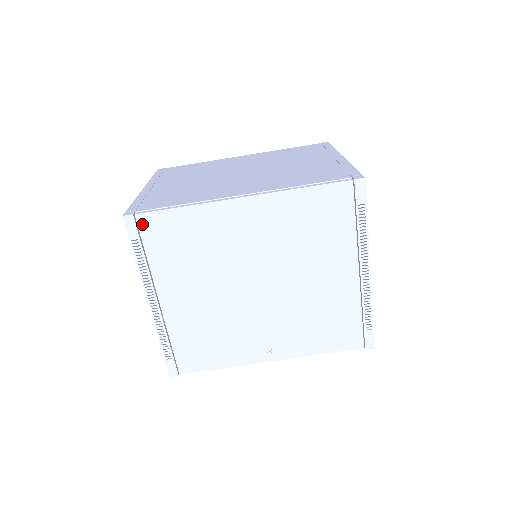
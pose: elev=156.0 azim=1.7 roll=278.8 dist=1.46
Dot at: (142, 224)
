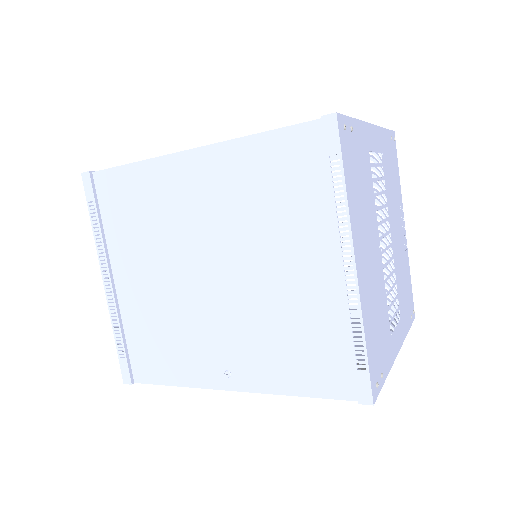
Dot at: (99, 184)
